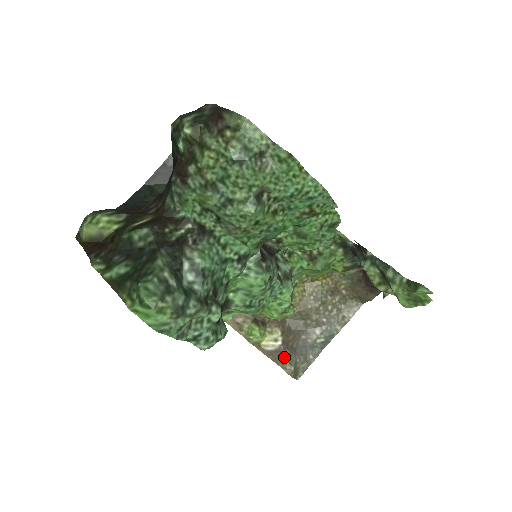
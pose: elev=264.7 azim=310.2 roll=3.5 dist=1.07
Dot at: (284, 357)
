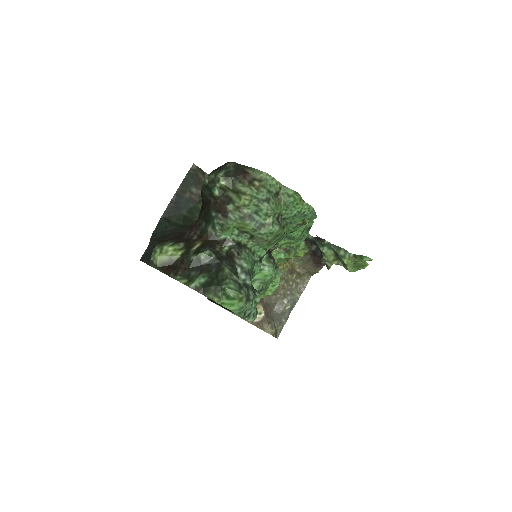
Dot at: (267, 324)
